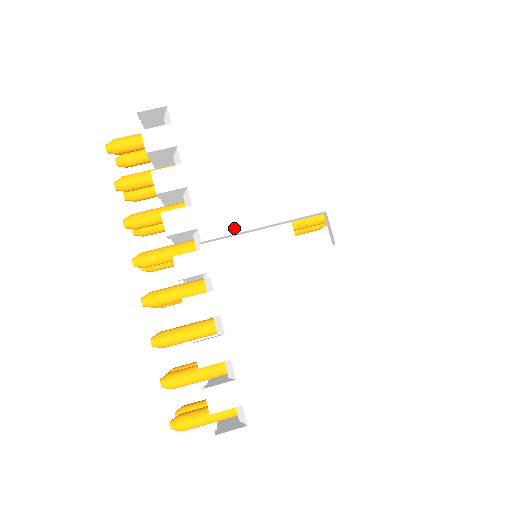
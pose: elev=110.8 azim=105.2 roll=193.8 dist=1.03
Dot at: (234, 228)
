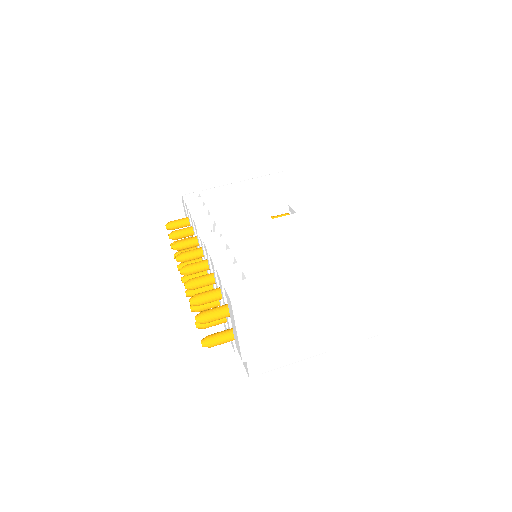
Dot at: (235, 217)
